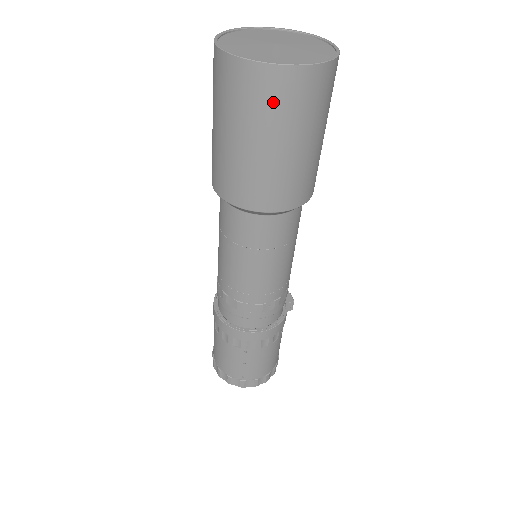
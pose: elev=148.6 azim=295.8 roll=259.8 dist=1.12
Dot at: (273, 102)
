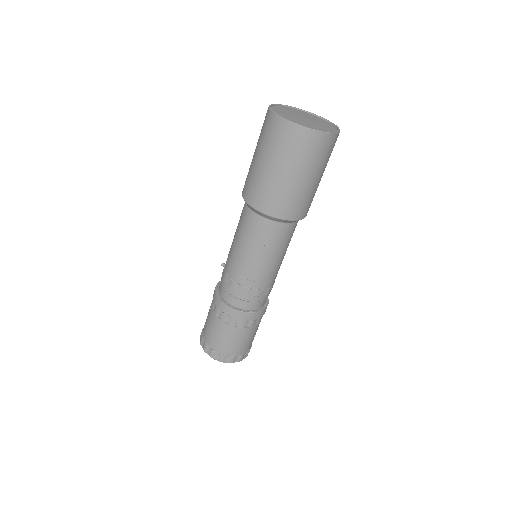
Dot at: (324, 153)
